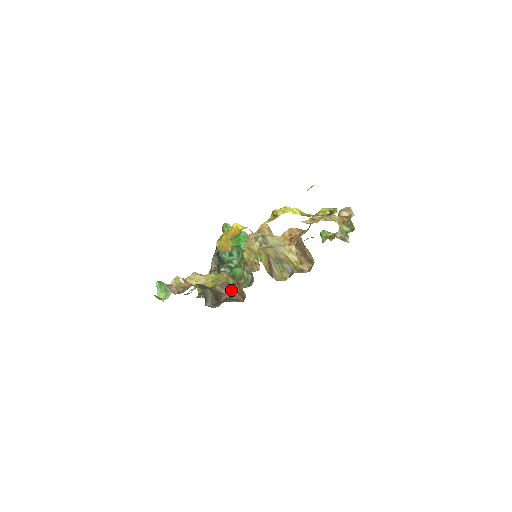
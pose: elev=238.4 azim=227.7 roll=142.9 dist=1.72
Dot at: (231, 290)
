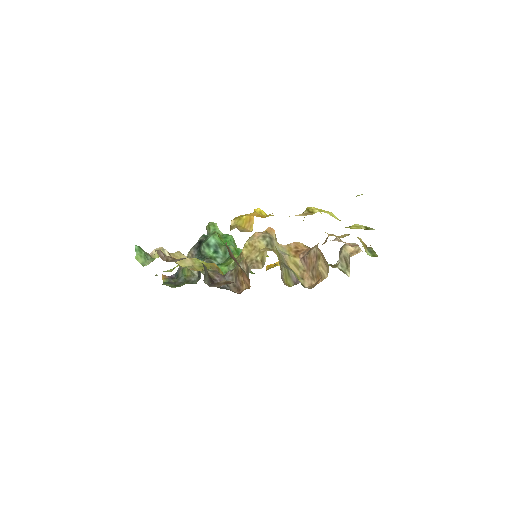
Dot at: (225, 279)
